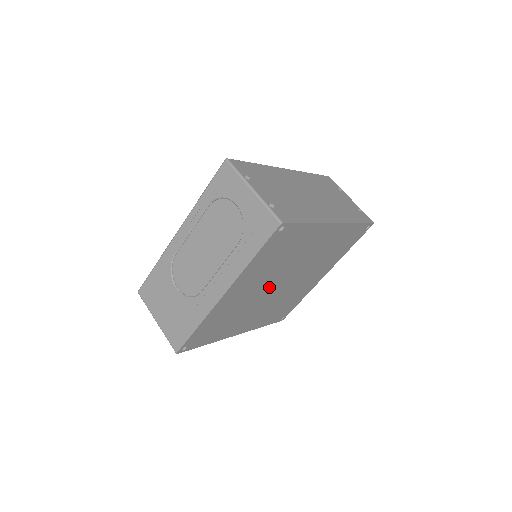
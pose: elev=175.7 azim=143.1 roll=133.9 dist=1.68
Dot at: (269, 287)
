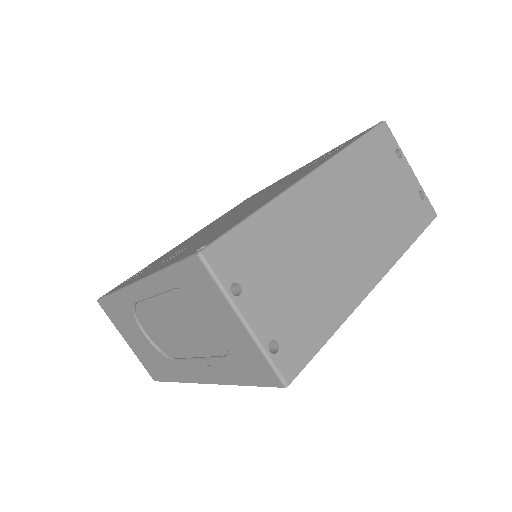
Dot at: occluded
